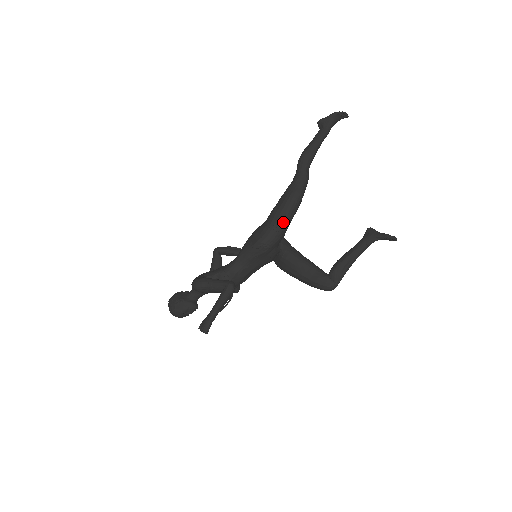
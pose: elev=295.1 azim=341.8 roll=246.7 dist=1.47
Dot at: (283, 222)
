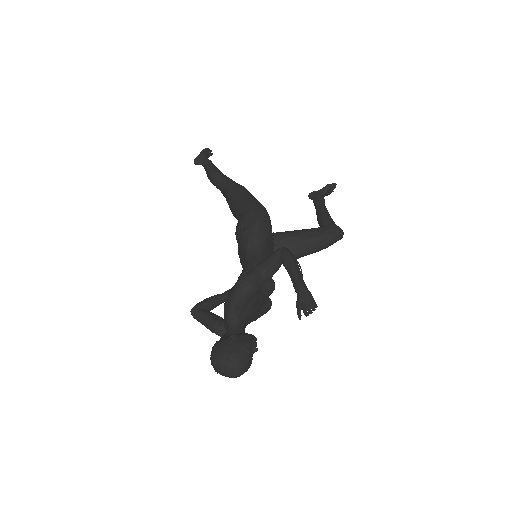
Dot at: (258, 201)
